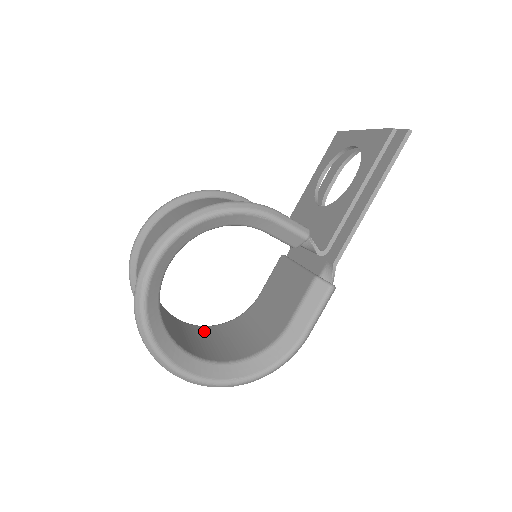
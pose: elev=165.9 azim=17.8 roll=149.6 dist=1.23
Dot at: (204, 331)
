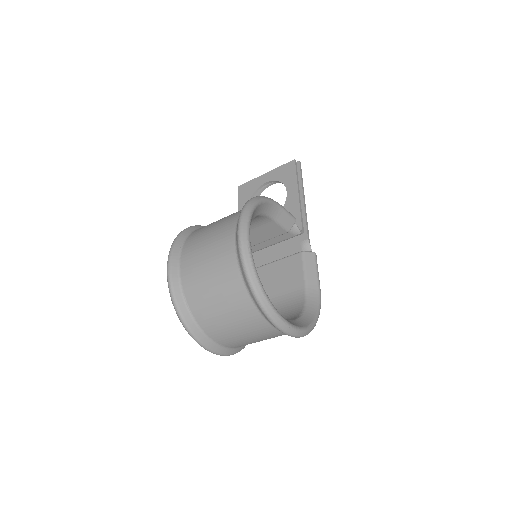
Dot at: occluded
